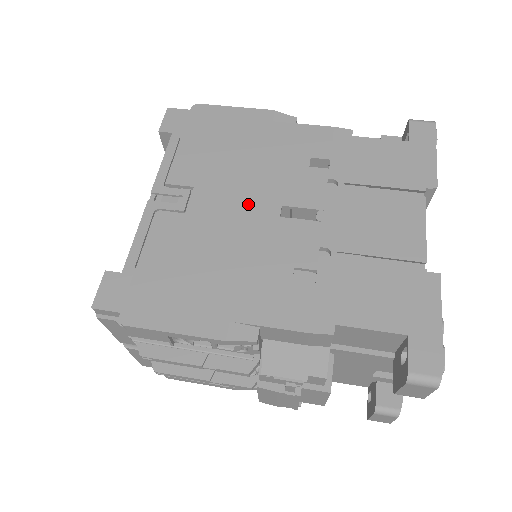
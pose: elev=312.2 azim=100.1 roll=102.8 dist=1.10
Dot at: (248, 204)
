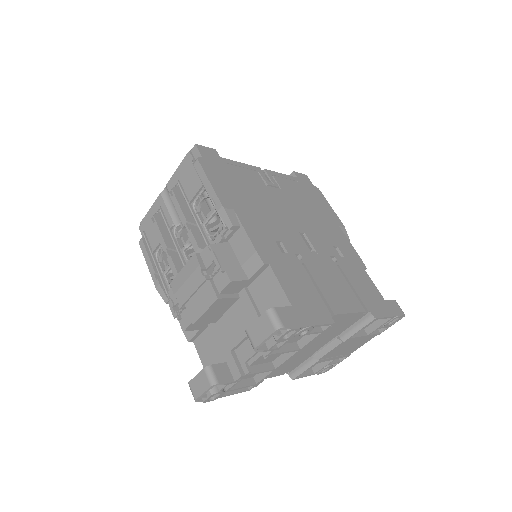
Dot at: (293, 216)
